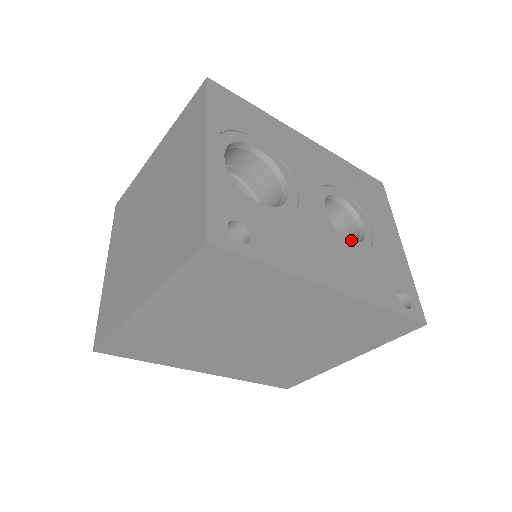
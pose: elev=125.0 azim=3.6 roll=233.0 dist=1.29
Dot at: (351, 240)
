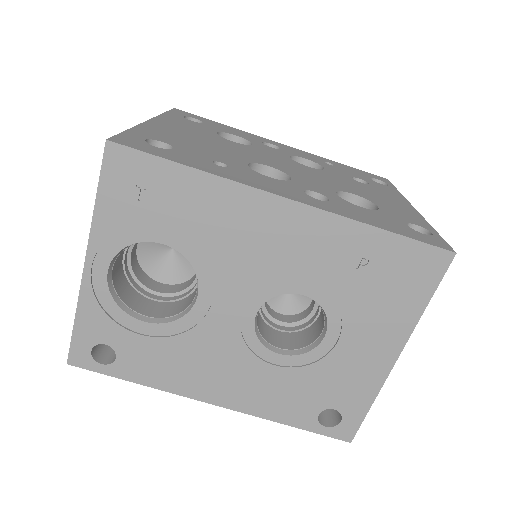
Dot at: (316, 329)
